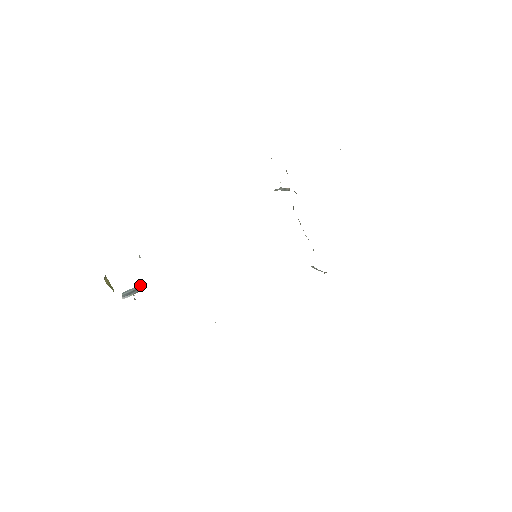
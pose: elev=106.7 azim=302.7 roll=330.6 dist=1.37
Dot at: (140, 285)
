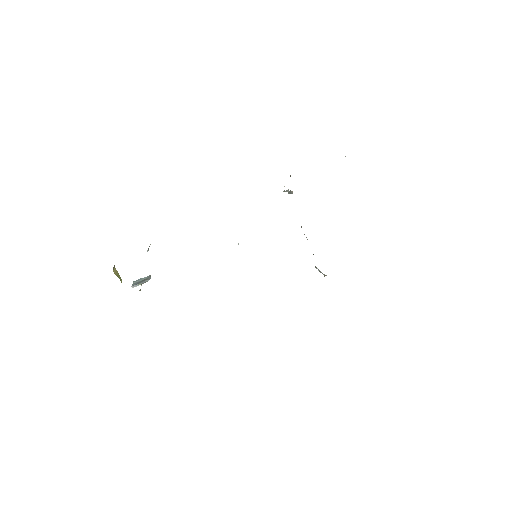
Dot at: (150, 275)
